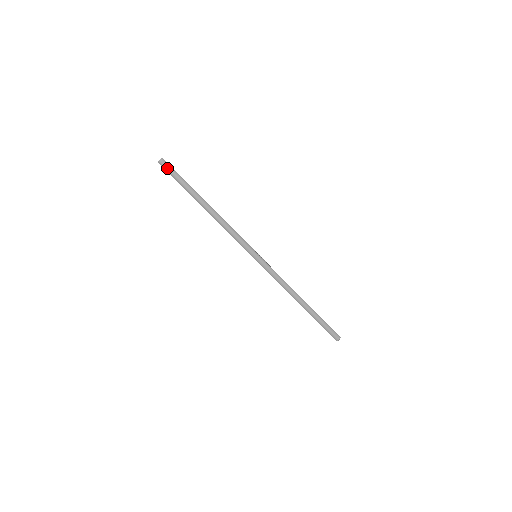
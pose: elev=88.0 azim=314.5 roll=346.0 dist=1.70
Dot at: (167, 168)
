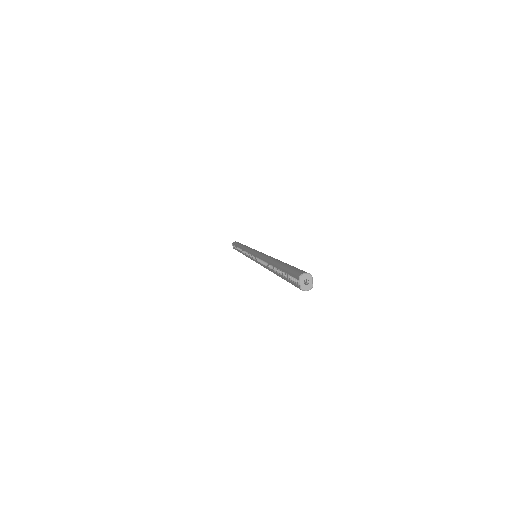
Dot at: occluded
